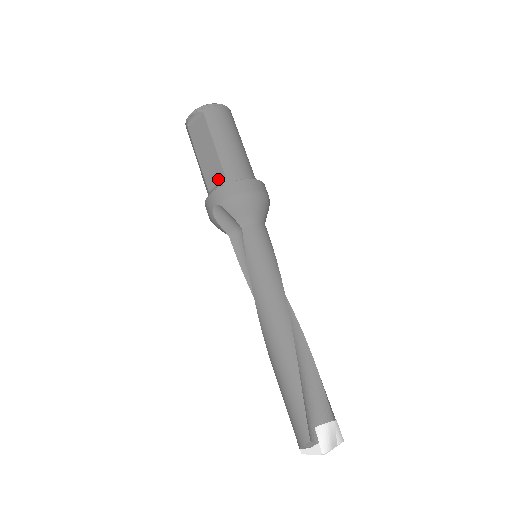
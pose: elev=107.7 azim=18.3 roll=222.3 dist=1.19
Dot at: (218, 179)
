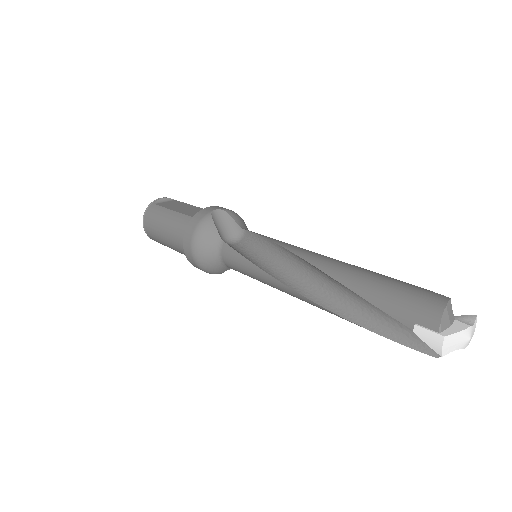
Dot at: occluded
